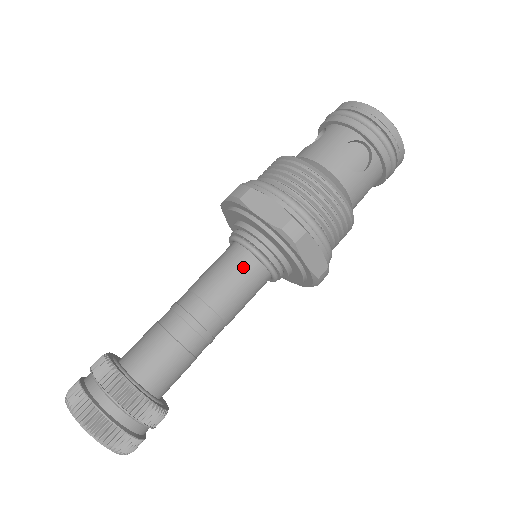
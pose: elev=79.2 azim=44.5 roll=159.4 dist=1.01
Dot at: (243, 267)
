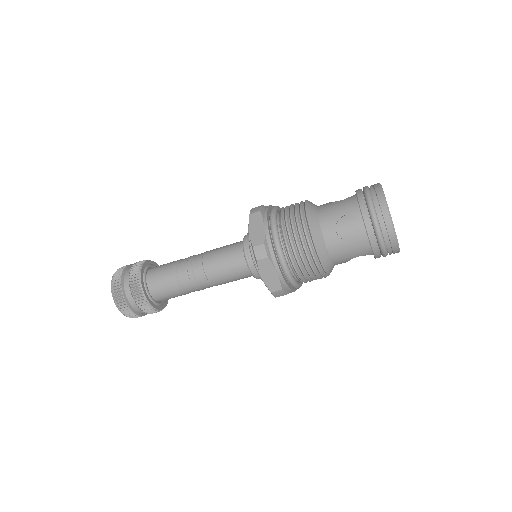
Dot at: (235, 257)
